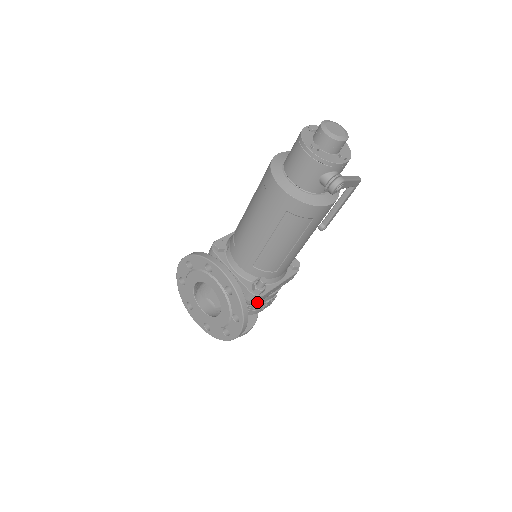
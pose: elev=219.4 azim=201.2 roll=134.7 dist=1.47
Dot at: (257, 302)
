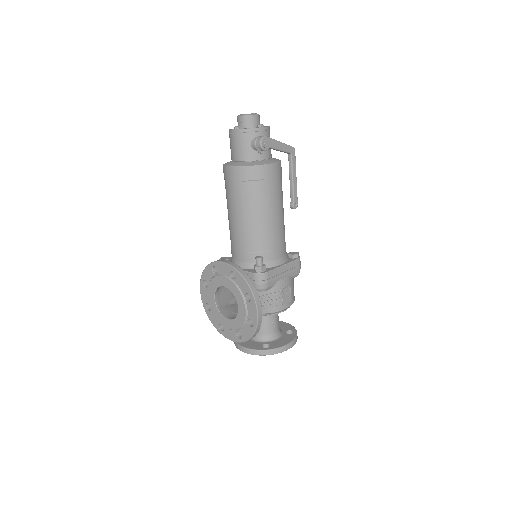
Dot at: (265, 284)
